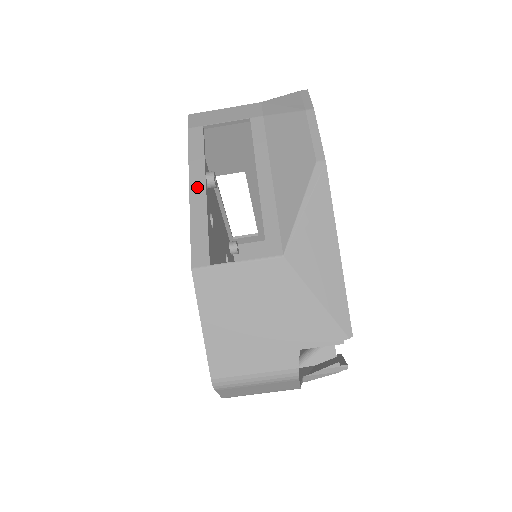
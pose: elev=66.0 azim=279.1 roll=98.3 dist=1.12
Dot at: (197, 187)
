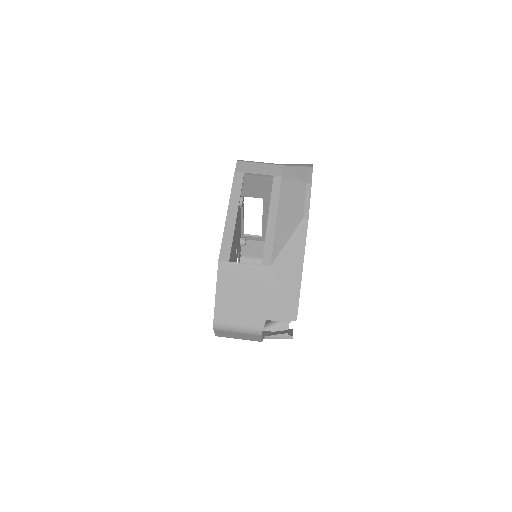
Dot at: (232, 212)
